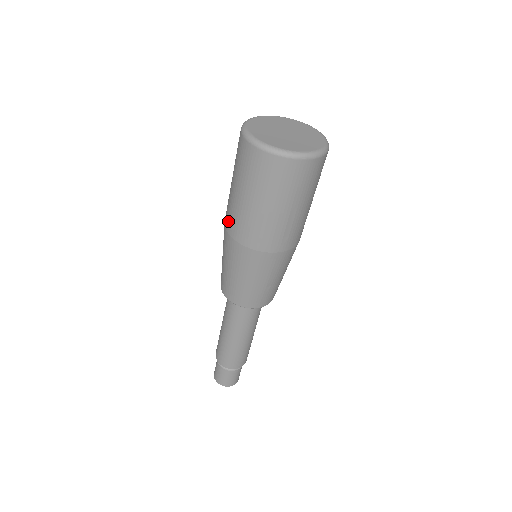
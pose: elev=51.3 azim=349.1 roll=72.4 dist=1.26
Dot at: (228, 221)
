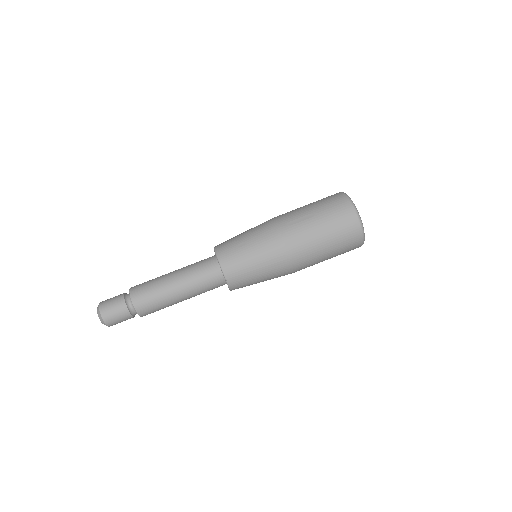
Dot at: occluded
